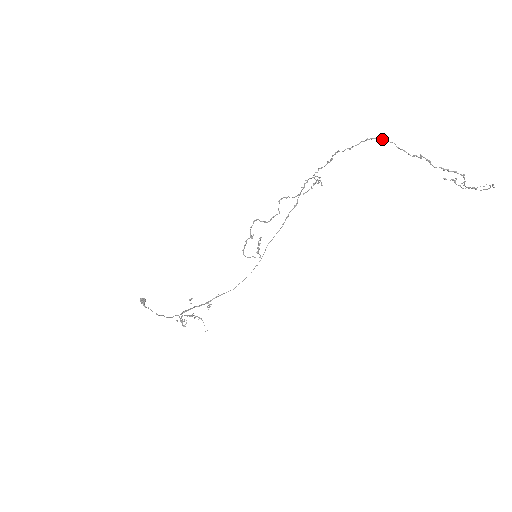
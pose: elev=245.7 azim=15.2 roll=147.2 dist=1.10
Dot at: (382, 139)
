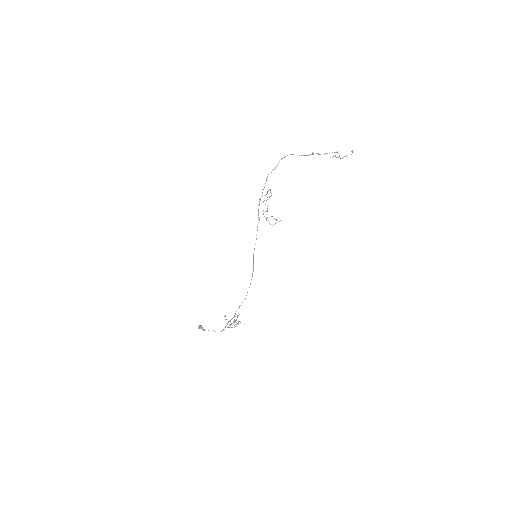
Dot at: occluded
